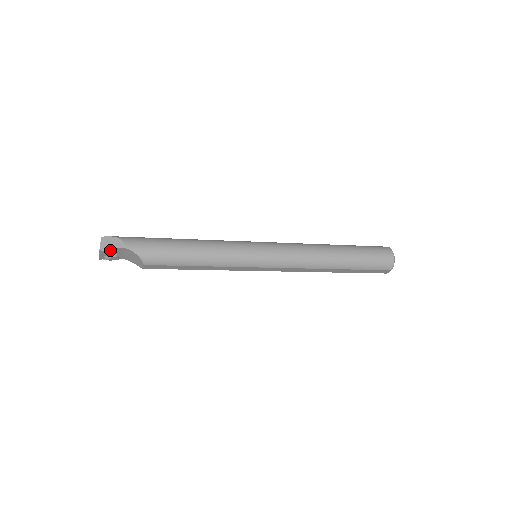
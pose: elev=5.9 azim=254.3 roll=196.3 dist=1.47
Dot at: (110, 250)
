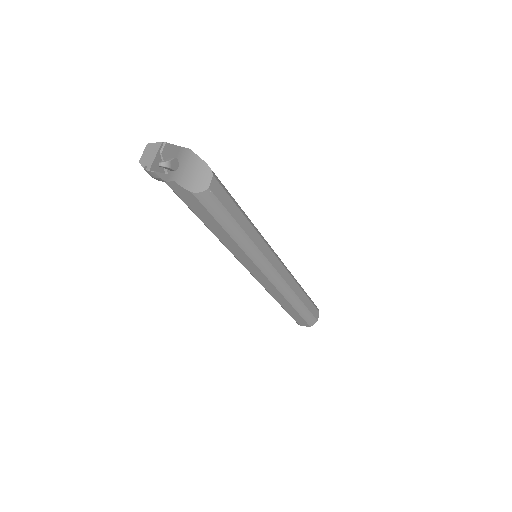
Dot at: (173, 147)
